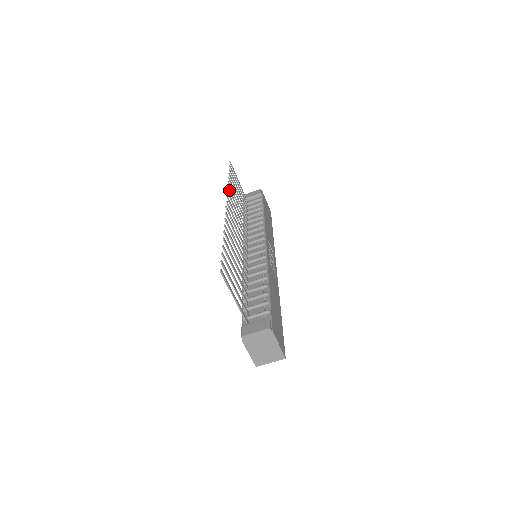
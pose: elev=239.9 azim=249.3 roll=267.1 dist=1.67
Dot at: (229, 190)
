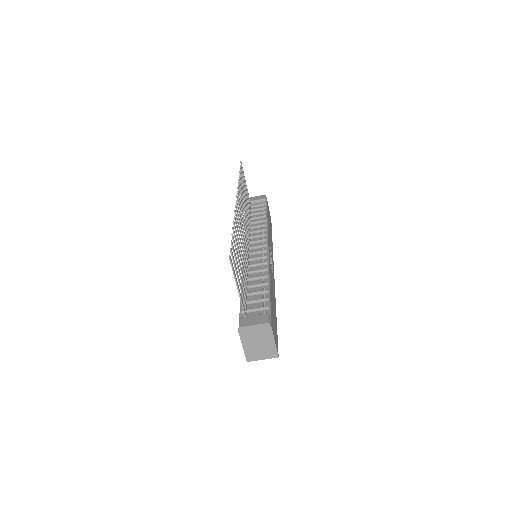
Dot at: (239, 187)
